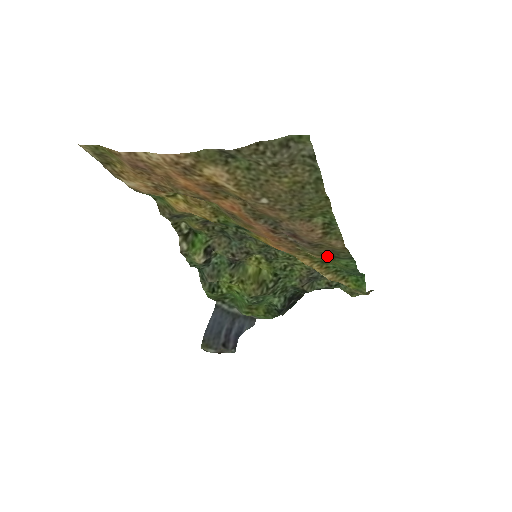
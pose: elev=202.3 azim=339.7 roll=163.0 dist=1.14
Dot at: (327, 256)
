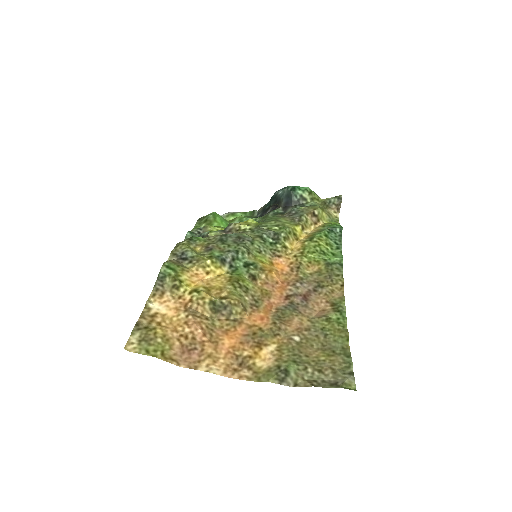
Dot at: (322, 266)
